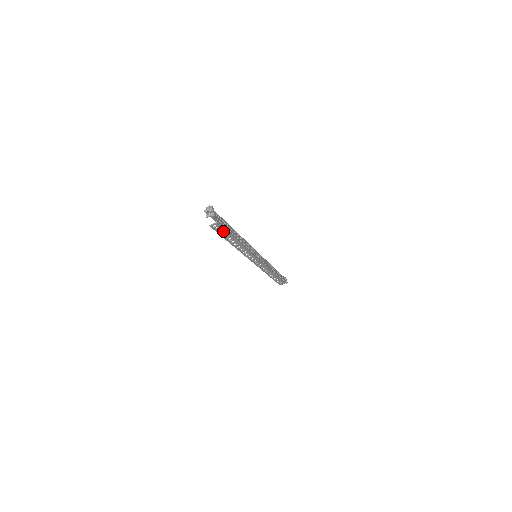
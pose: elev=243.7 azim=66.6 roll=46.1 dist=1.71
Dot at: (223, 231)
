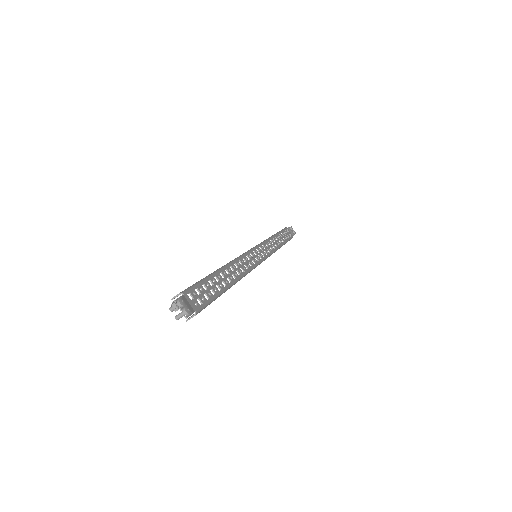
Dot at: (208, 304)
